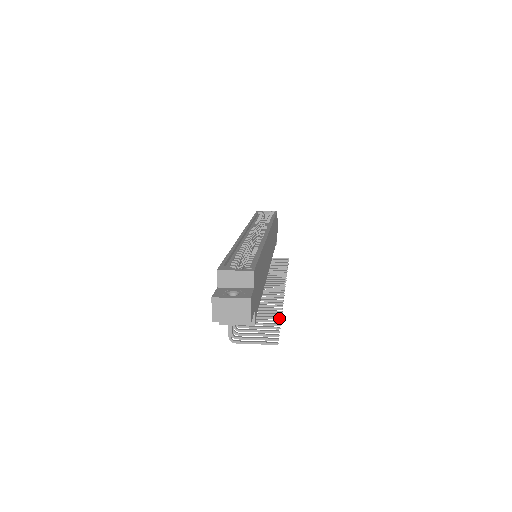
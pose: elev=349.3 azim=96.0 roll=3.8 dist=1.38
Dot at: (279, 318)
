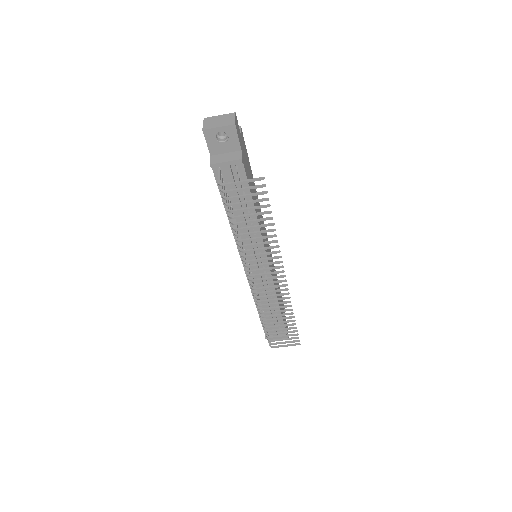
Dot at: (272, 223)
